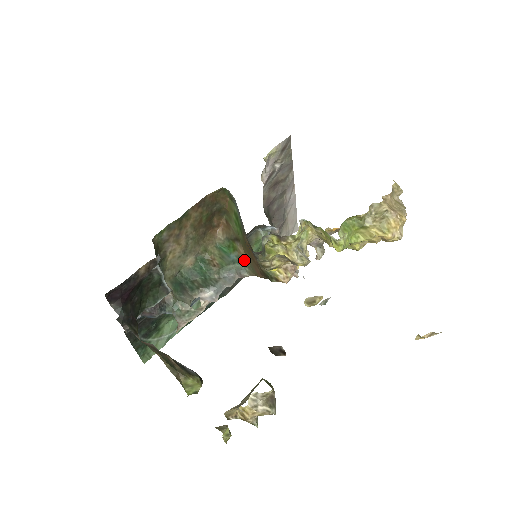
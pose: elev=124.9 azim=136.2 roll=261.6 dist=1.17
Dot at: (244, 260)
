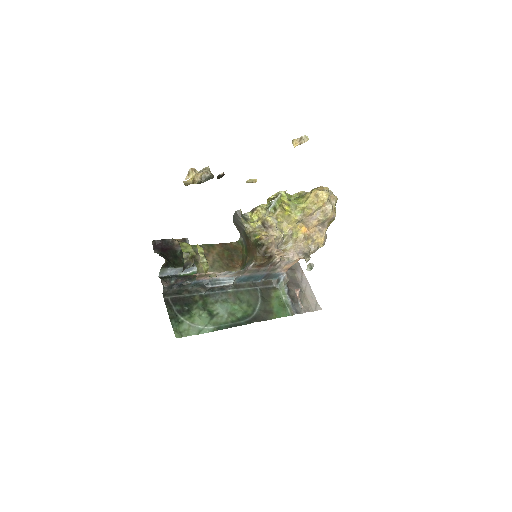
Dot at: (249, 261)
